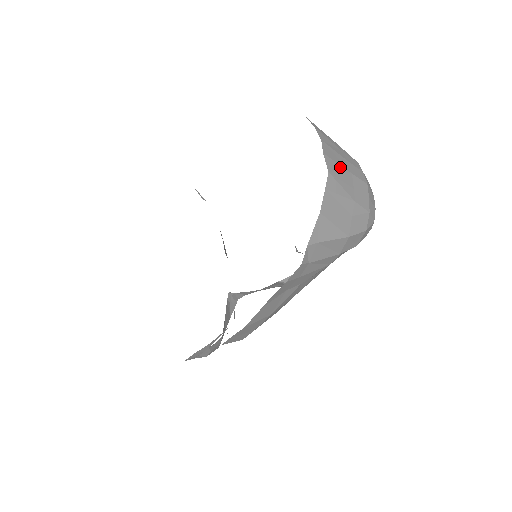
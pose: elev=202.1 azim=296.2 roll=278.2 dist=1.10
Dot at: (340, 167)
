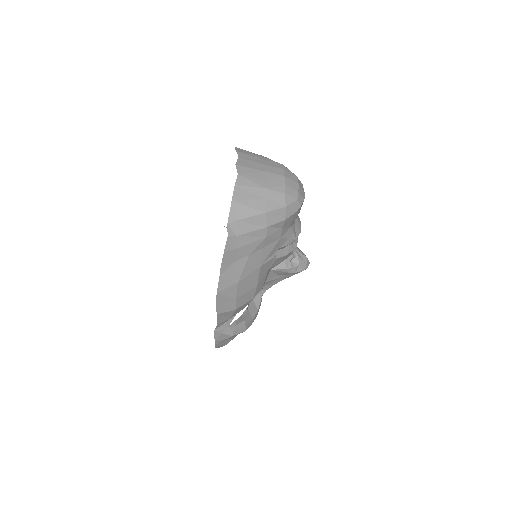
Dot at: (253, 170)
